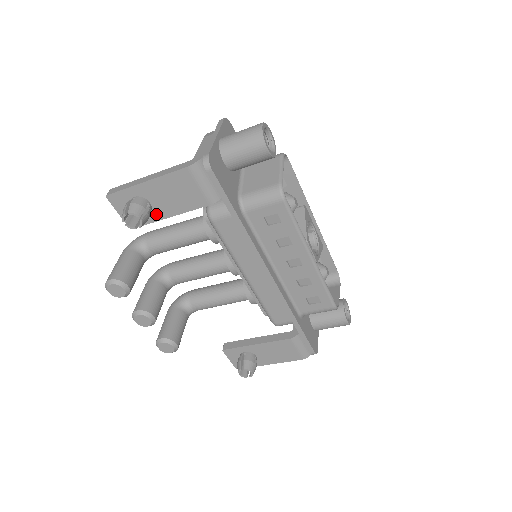
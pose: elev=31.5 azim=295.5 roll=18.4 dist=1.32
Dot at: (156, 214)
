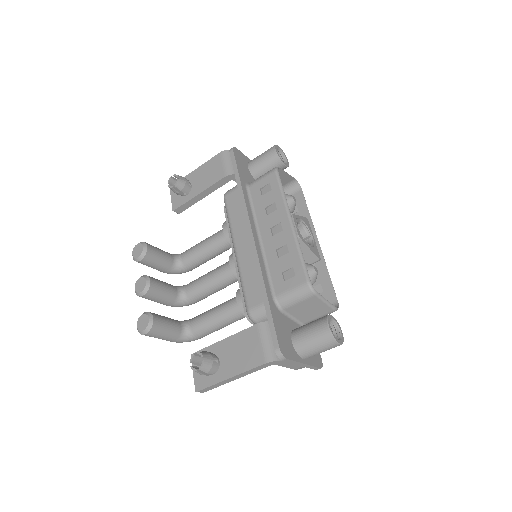
Dot at: (192, 194)
